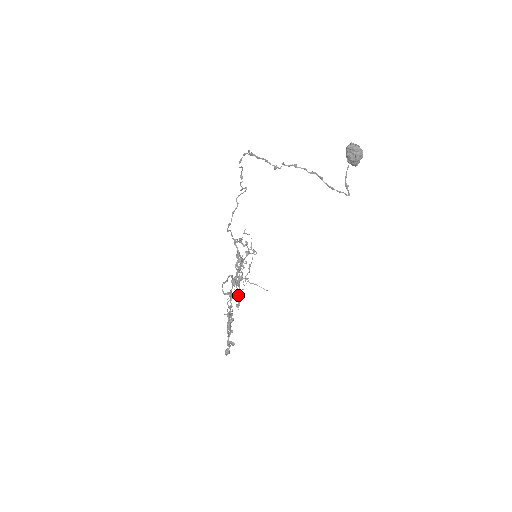
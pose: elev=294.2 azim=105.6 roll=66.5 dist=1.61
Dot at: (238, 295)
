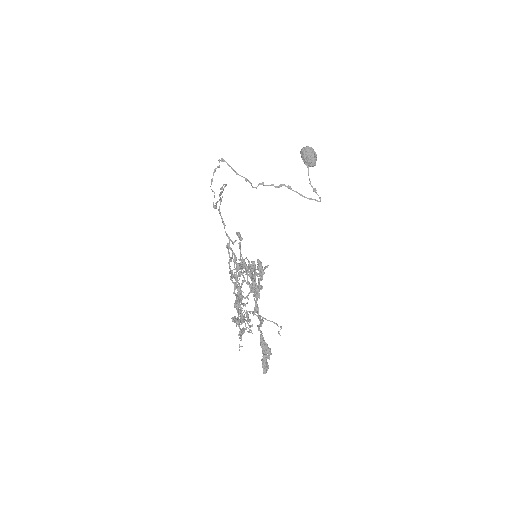
Dot at: occluded
